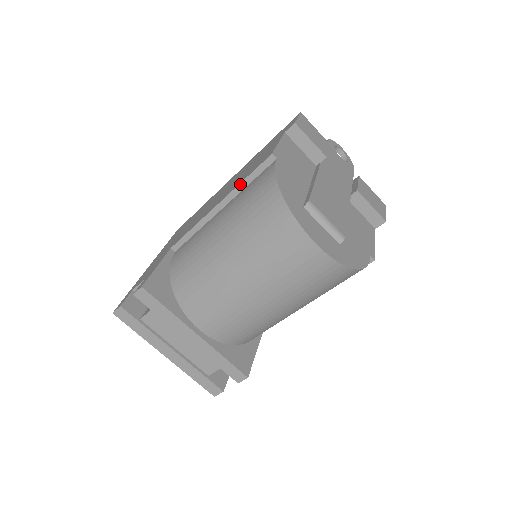
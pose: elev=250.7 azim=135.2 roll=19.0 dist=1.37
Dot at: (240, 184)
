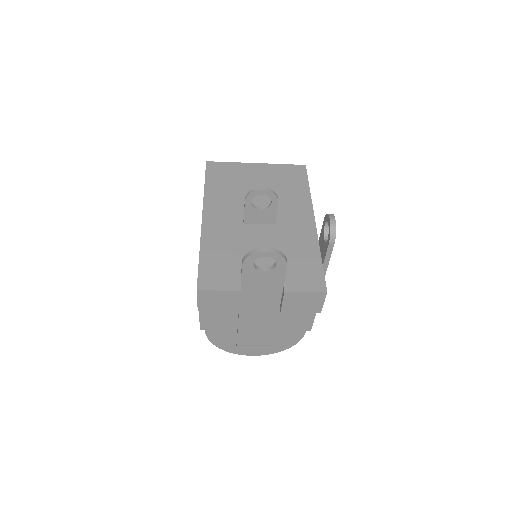
Dot at: occluded
